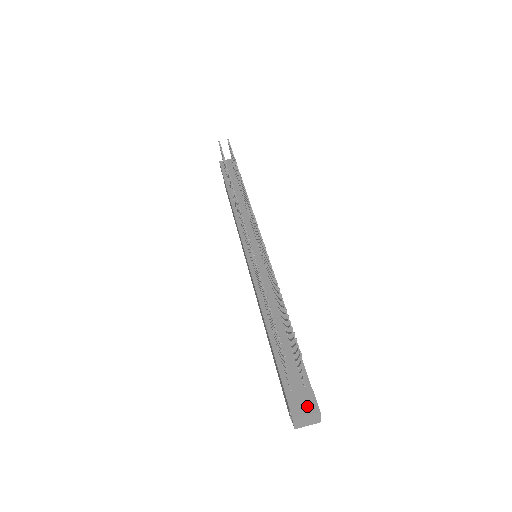
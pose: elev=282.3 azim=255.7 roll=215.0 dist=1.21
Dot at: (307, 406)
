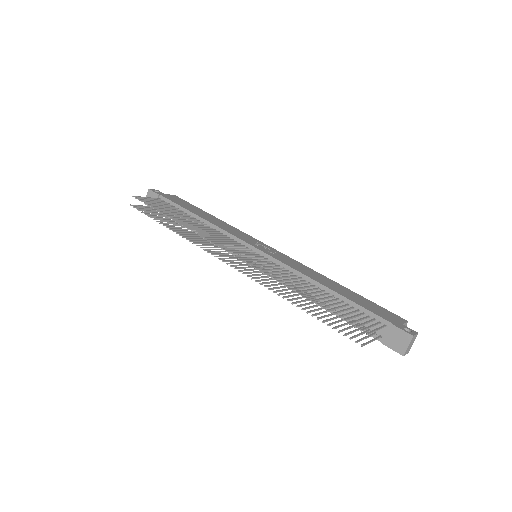
Dot at: (402, 340)
